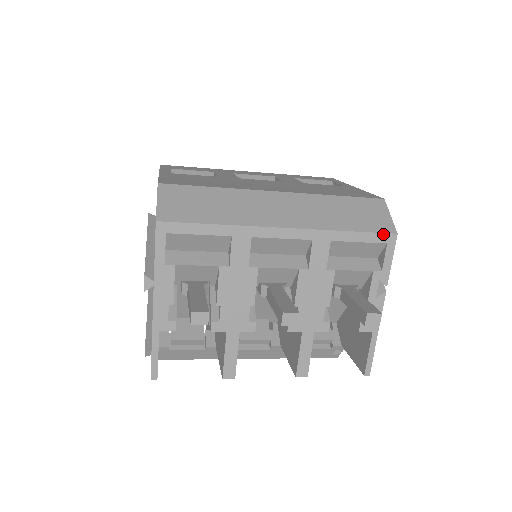
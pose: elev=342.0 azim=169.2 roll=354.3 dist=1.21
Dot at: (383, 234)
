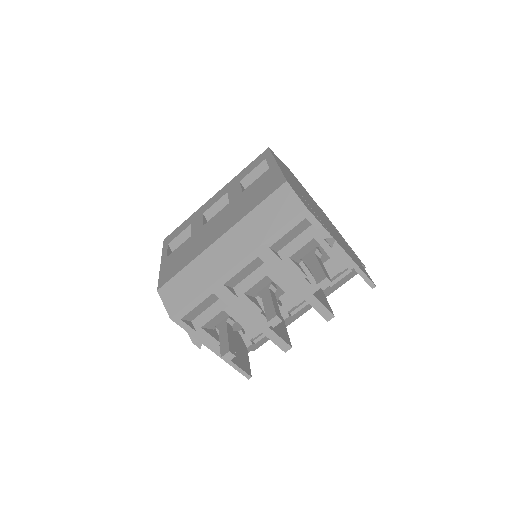
Dot at: (297, 216)
